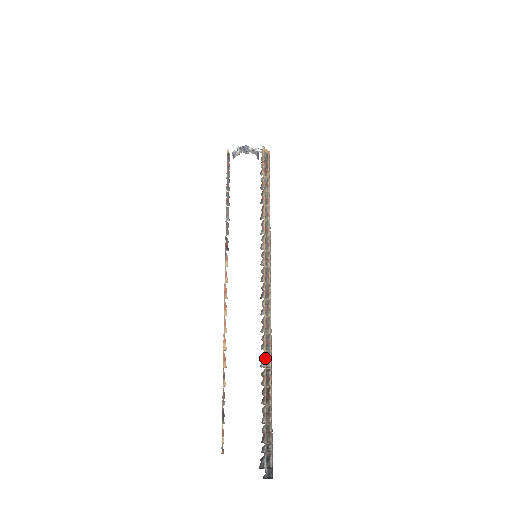
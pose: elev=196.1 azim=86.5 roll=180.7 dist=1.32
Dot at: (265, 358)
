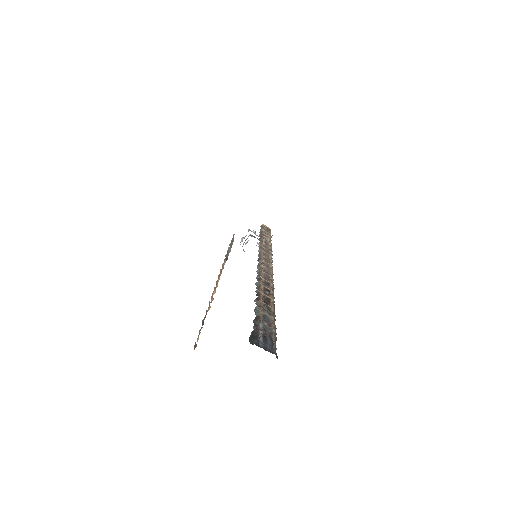
Dot at: (262, 282)
